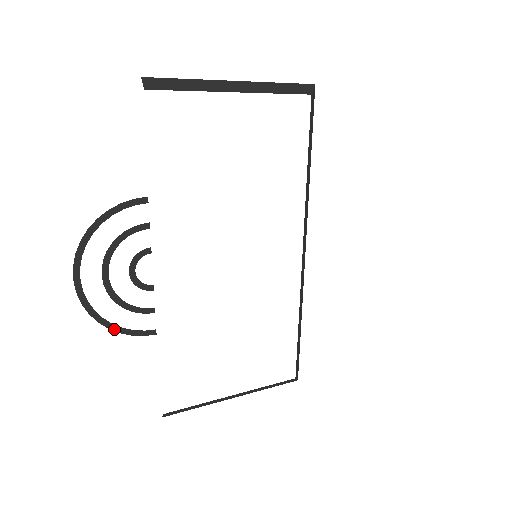
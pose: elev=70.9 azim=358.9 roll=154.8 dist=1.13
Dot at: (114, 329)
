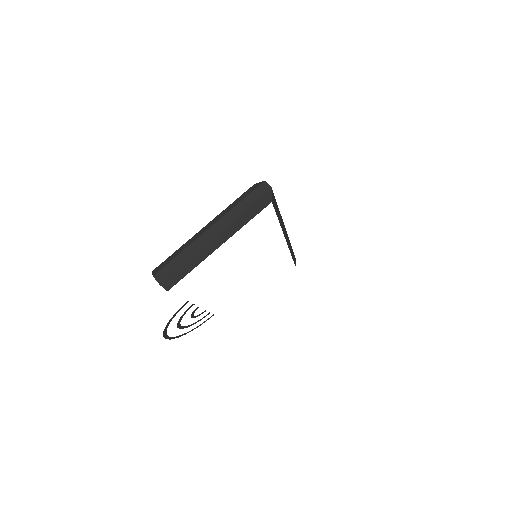
Dot at: occluded
